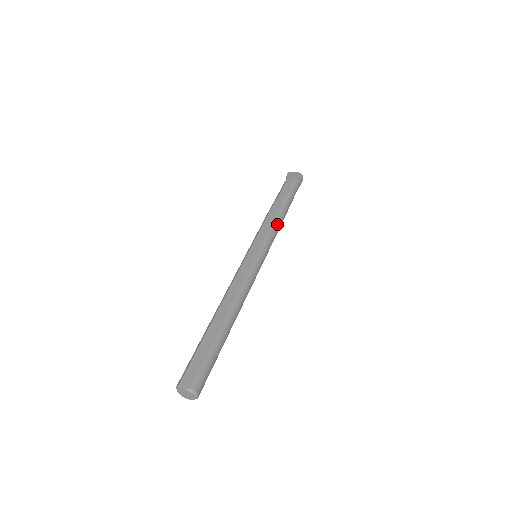
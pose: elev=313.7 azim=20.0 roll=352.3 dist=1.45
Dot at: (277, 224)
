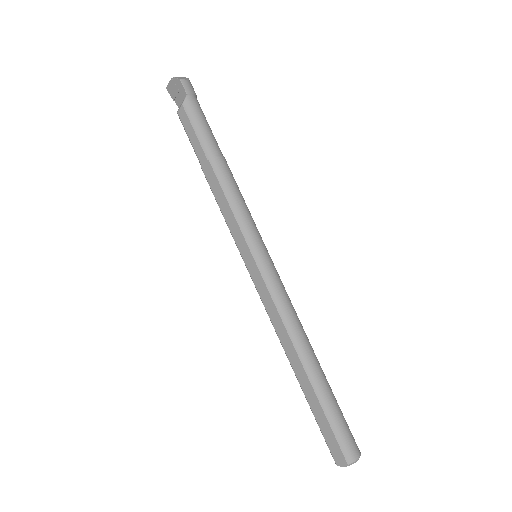
Dot at: (231, 196)
